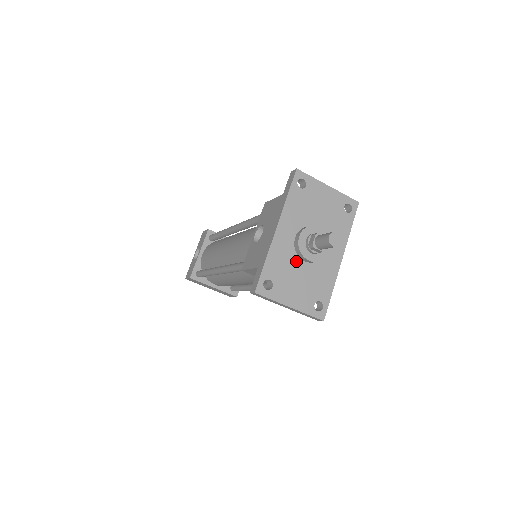
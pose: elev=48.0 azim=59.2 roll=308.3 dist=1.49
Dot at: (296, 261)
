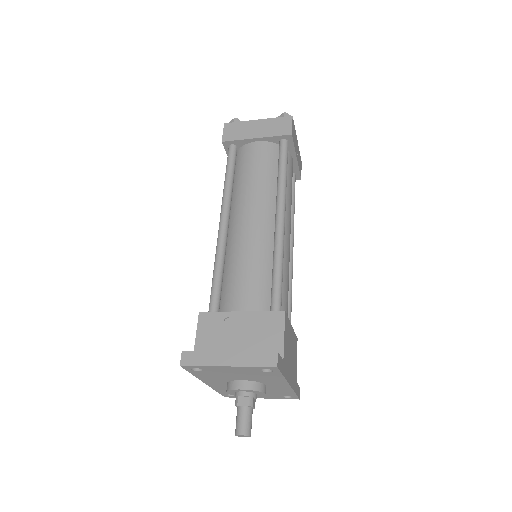
Dot at: occluded
